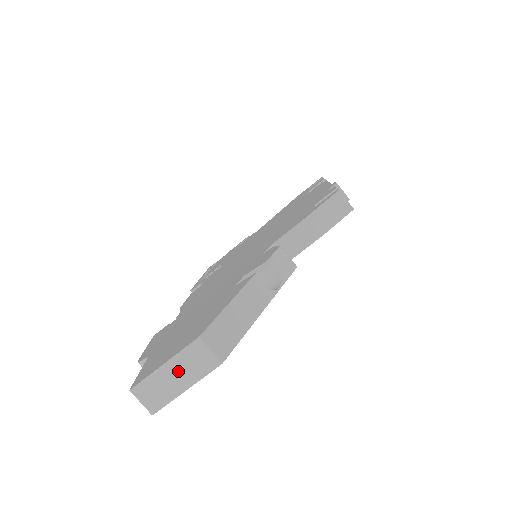
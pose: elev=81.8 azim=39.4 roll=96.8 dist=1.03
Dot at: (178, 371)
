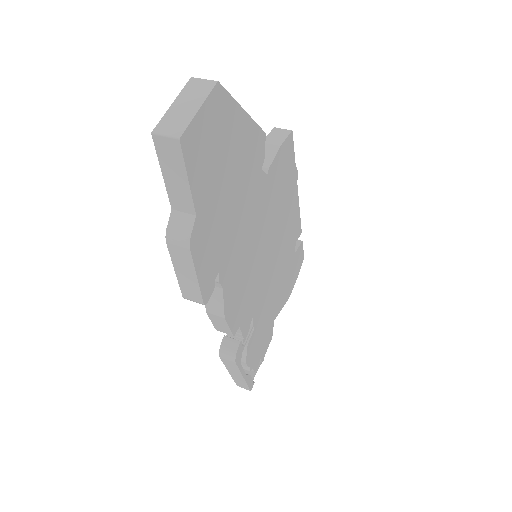
Dot at: (186, 101)
